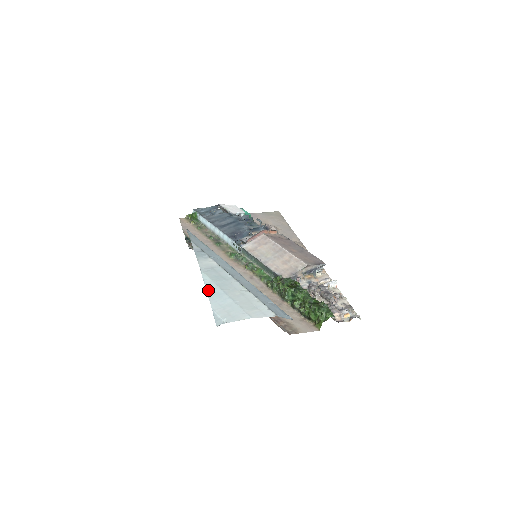
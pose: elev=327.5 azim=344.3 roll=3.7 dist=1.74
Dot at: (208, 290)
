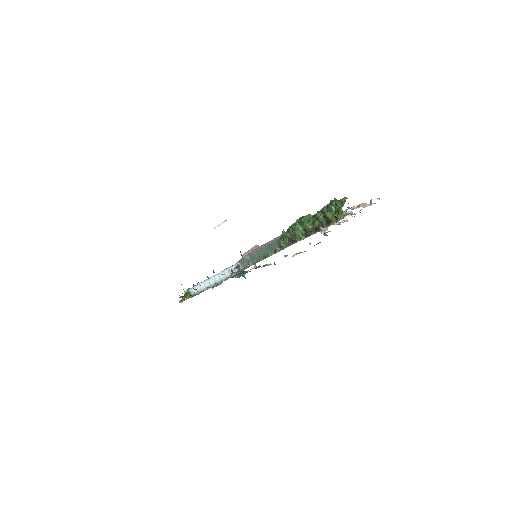
Dot at: occluded
